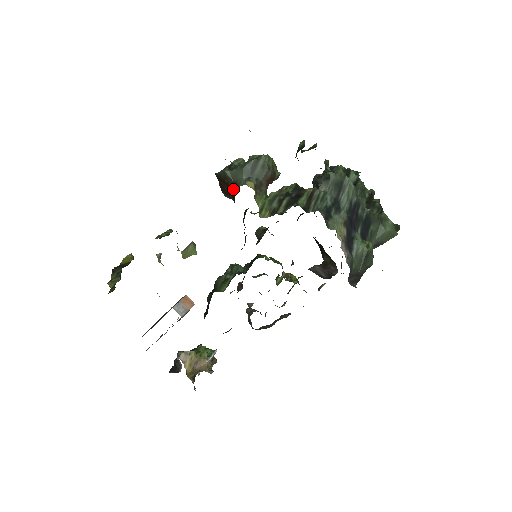
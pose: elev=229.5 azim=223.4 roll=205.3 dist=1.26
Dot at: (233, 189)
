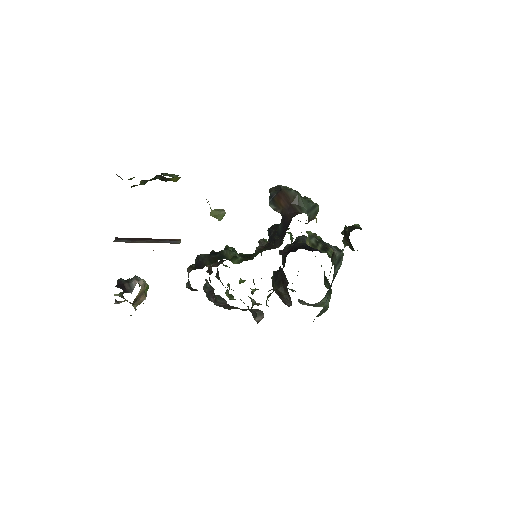
Dot at: (295, 209)
